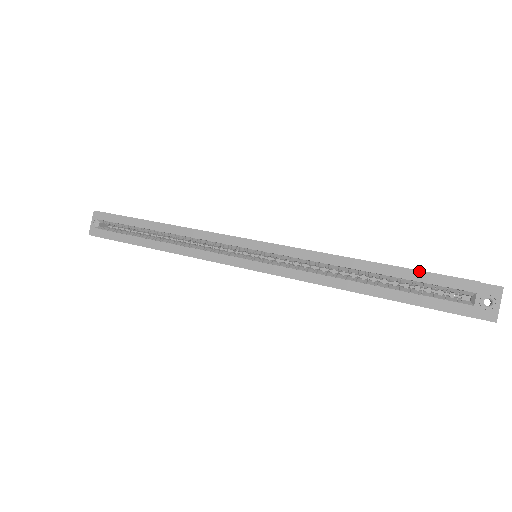
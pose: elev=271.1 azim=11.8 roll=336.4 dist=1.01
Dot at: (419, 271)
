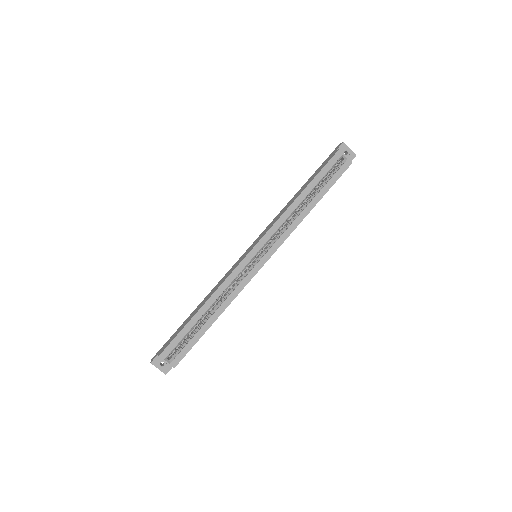
Dot at: (320, 172)
